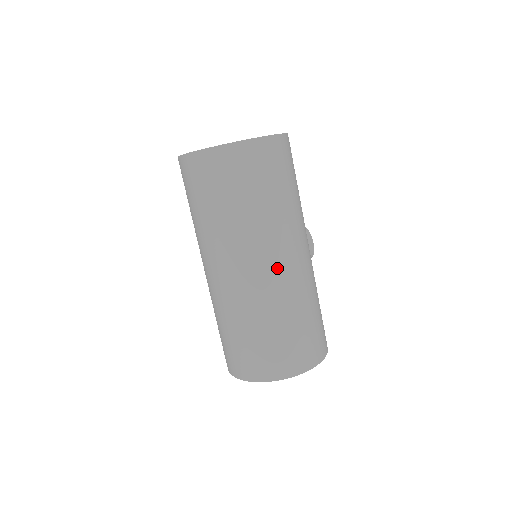
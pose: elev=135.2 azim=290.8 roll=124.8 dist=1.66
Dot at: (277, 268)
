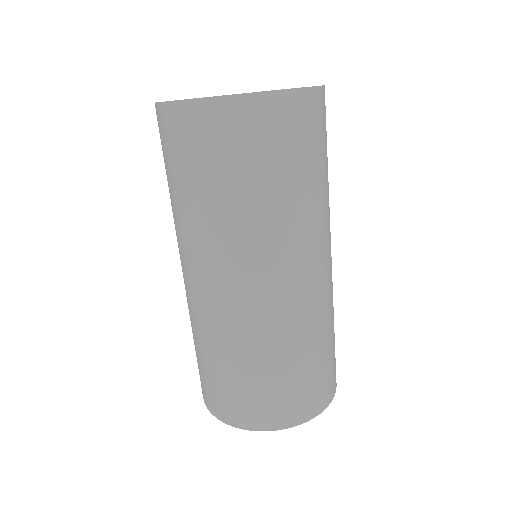
Dot at: (326, 270)
